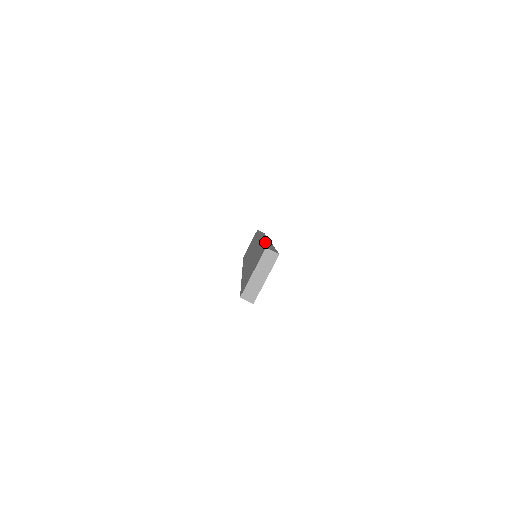
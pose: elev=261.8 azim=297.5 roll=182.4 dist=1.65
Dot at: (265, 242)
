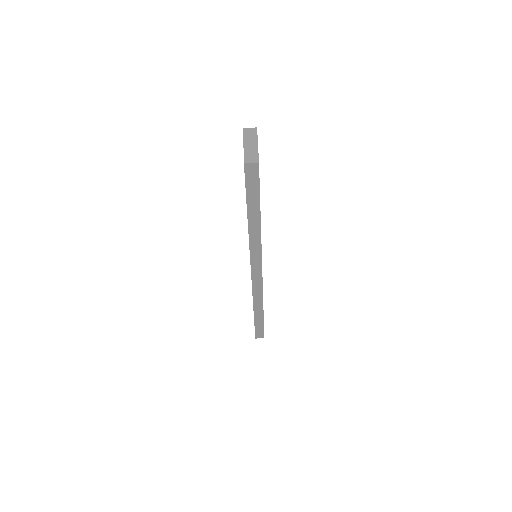
Dot at: occluded
